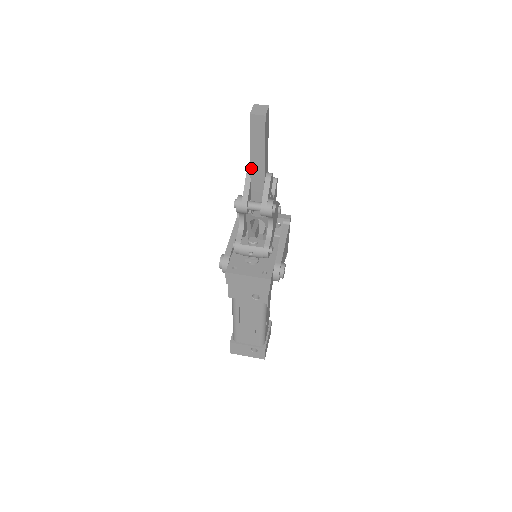
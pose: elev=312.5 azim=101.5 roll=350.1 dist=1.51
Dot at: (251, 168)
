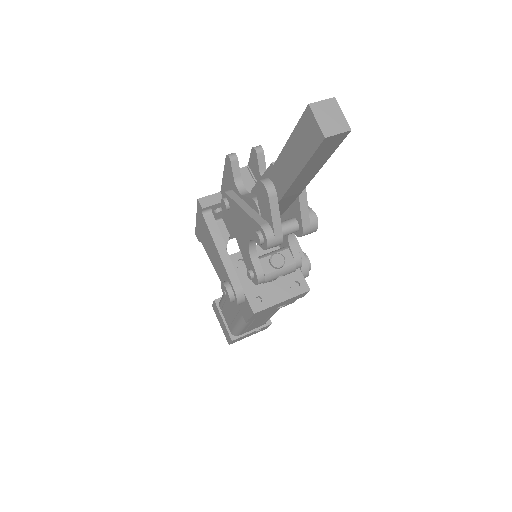
Dot at: (287, 191)
